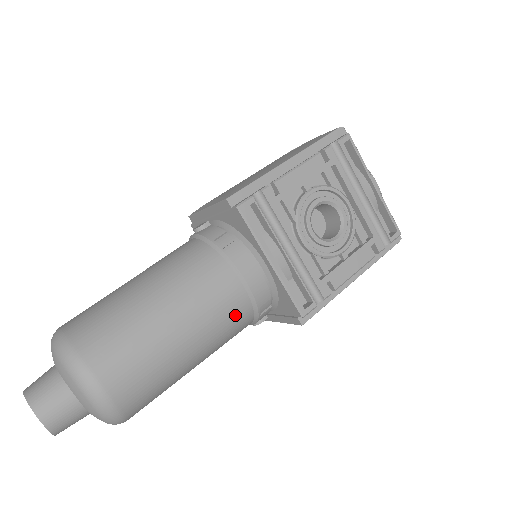
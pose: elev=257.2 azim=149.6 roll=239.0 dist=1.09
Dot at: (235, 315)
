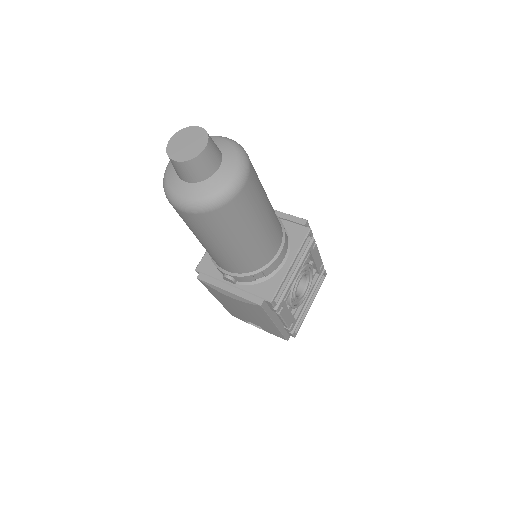
Dot at: (262, 257)
